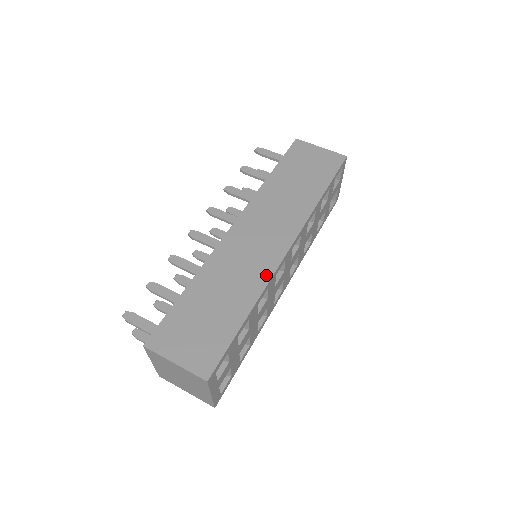
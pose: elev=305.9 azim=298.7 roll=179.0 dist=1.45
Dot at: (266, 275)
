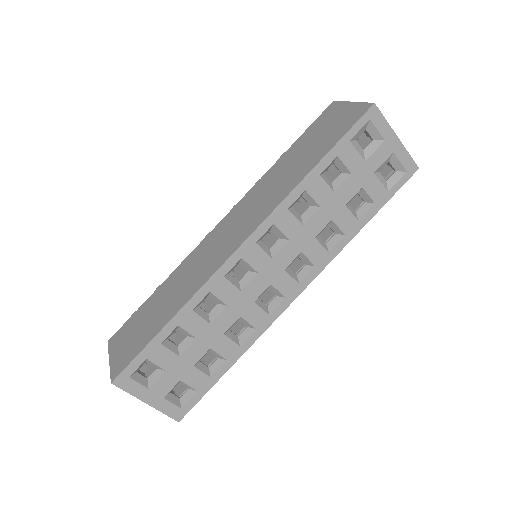
Dot at: (207, 276)
